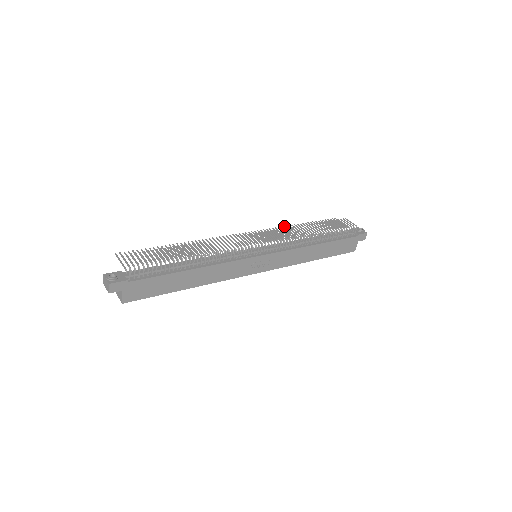
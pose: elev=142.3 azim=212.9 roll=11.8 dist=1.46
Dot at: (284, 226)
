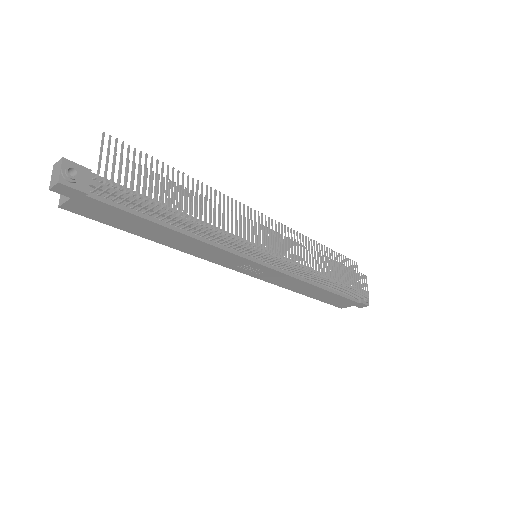
Dot at: occluded
